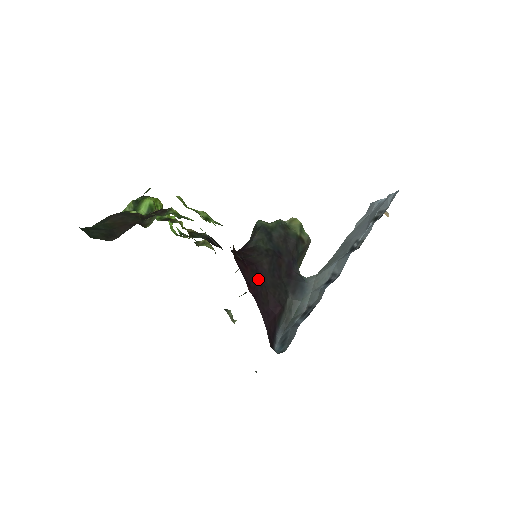
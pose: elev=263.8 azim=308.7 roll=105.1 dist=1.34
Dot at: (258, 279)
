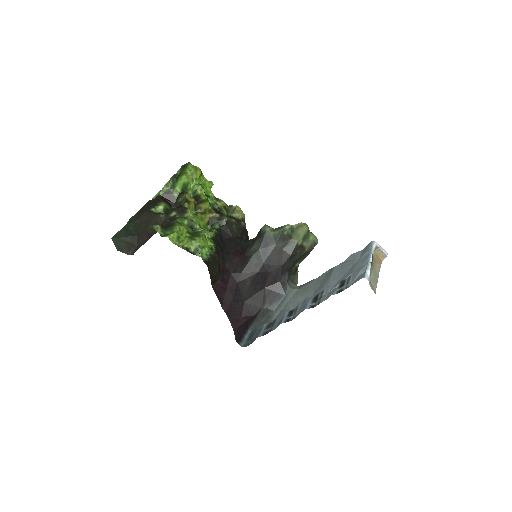
Dot at: (235, 296)
